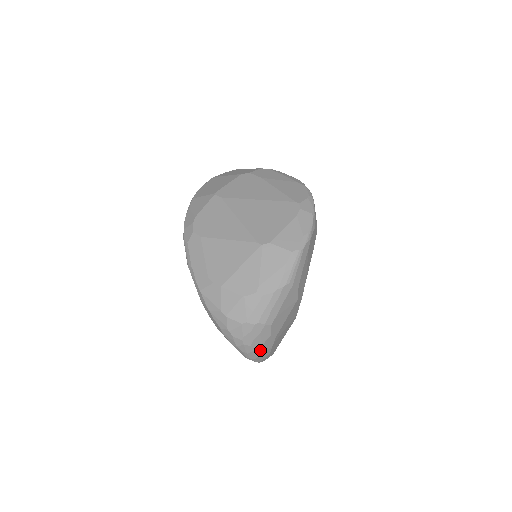
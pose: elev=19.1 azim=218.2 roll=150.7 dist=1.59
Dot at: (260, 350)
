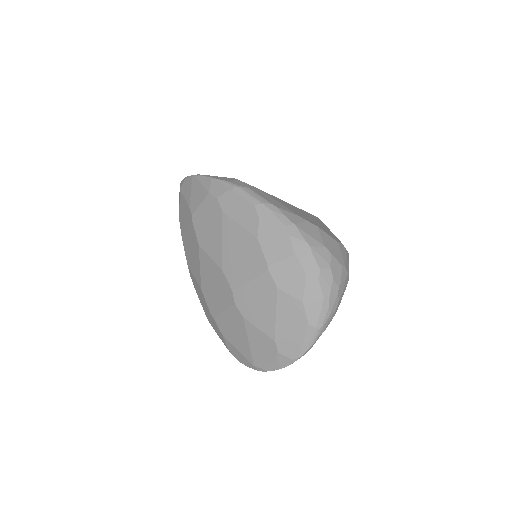
Dot at: occluded
